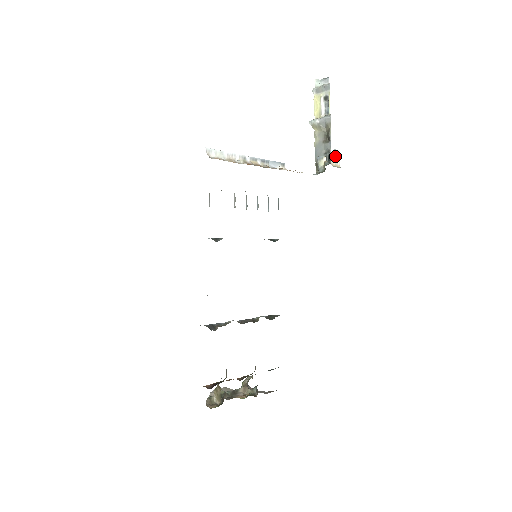
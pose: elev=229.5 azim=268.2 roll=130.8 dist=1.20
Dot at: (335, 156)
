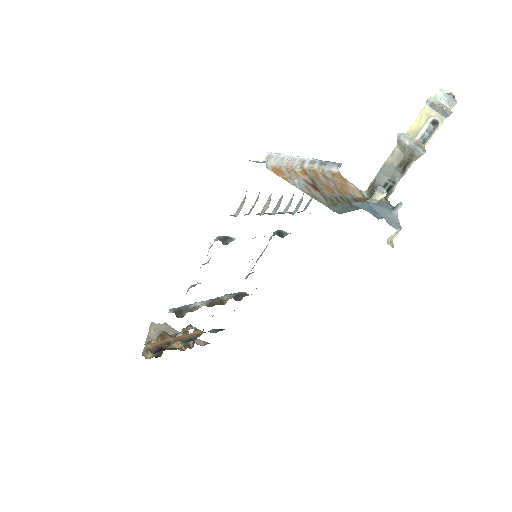
Dot at: (397, 232)
